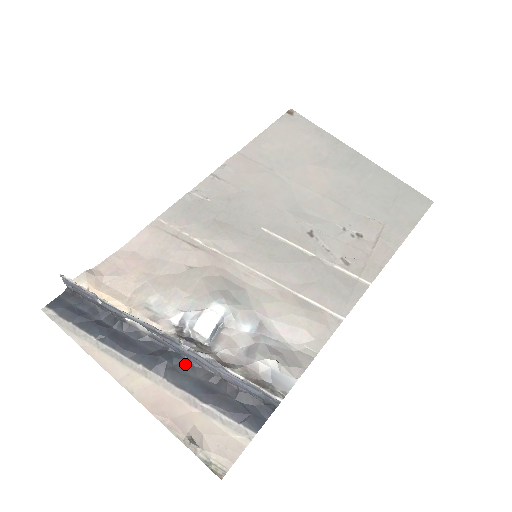
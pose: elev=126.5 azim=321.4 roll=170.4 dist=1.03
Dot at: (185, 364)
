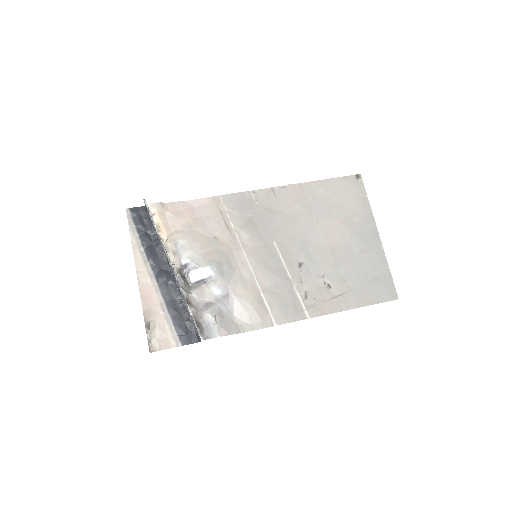
Dot at: (174, 287)
